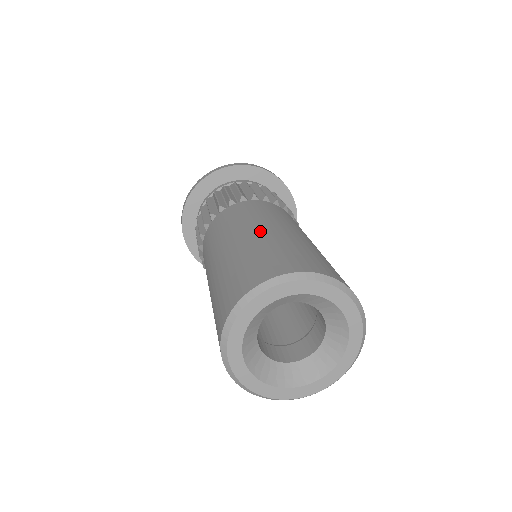
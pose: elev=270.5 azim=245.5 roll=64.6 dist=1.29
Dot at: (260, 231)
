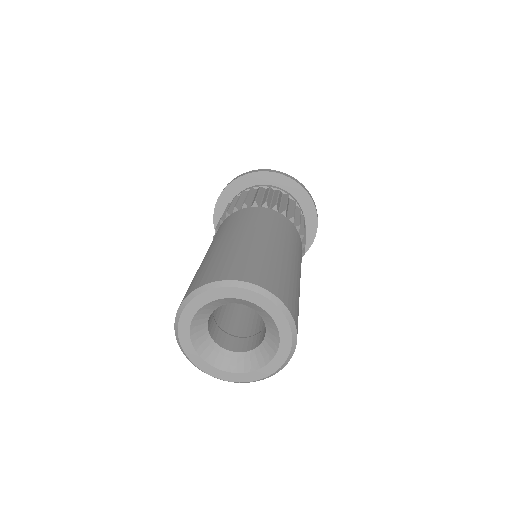
Dot at: (204, 258)
